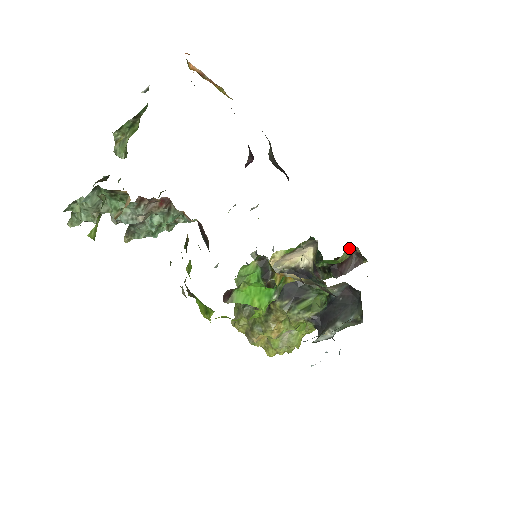
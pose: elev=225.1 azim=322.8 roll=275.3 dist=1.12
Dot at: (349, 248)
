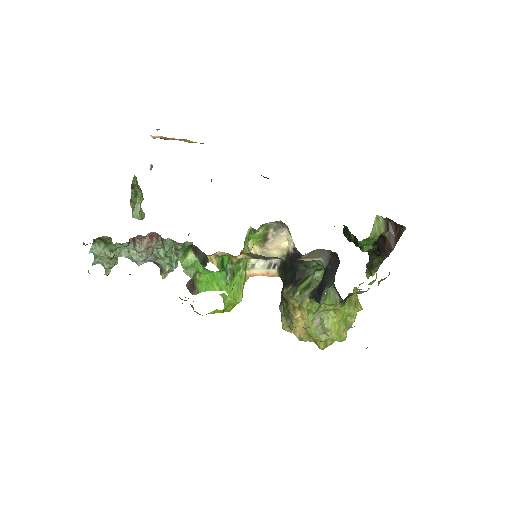
Dot at: (380, 221)
